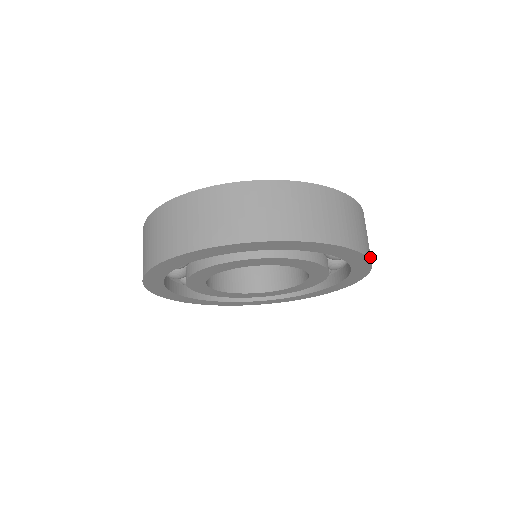
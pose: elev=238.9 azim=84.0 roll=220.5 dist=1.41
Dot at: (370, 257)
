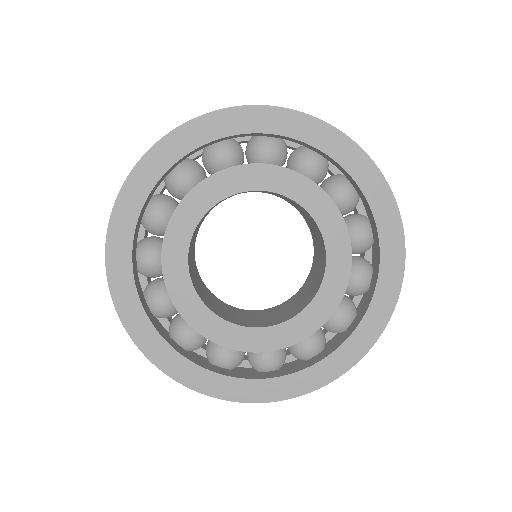
Dot at: (378, 333)
